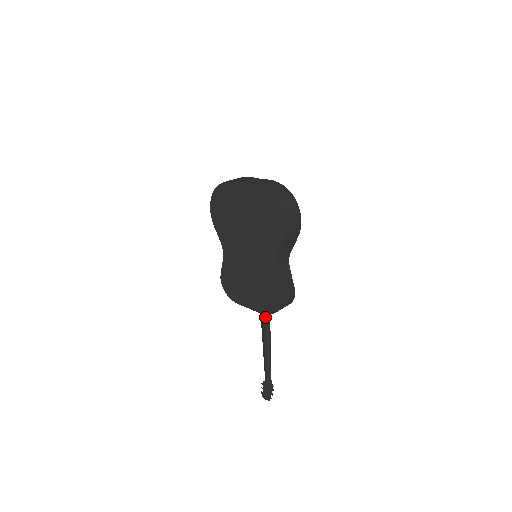
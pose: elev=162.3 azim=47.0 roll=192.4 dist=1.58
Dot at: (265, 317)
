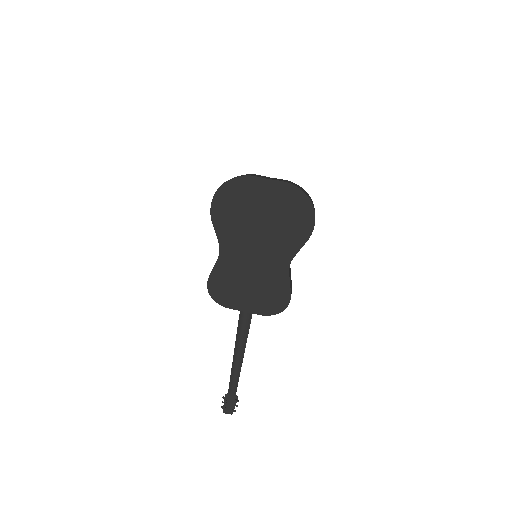
Dot at: (246, 322)
